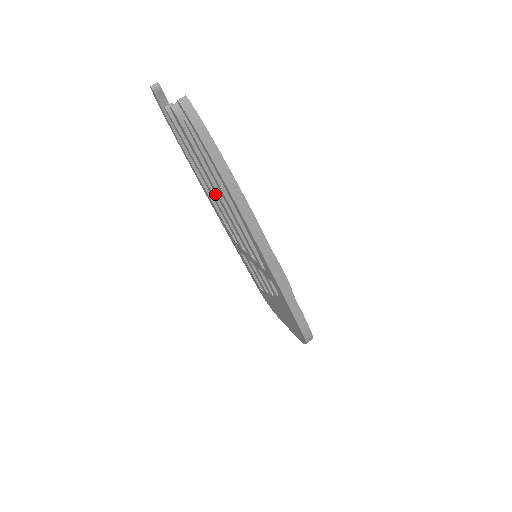
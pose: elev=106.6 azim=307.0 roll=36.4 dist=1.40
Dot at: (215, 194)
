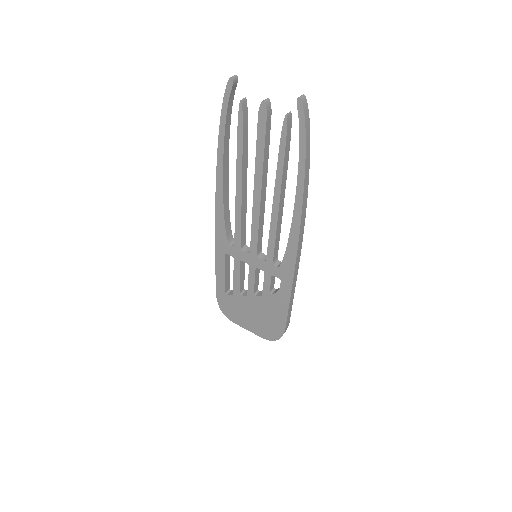
Dot at: (243, 193)
